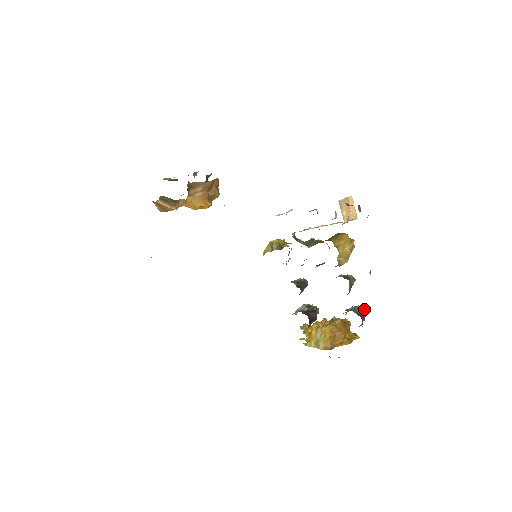
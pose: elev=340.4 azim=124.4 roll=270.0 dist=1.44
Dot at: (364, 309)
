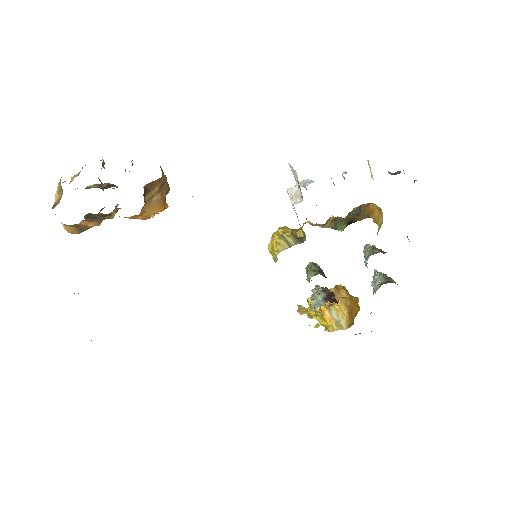
Dot at: occluded
